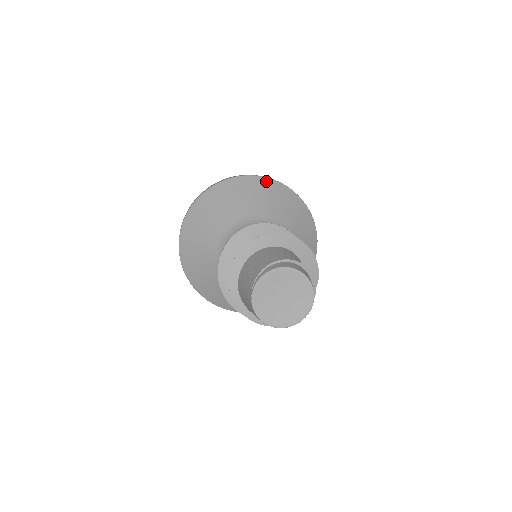
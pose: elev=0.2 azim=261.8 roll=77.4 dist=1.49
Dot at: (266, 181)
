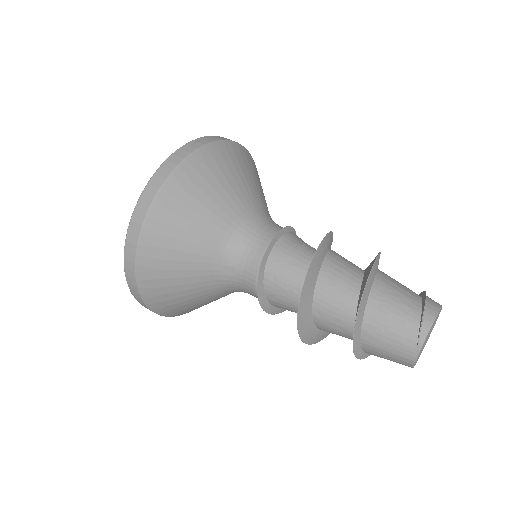
Dot at: (222, 147)
